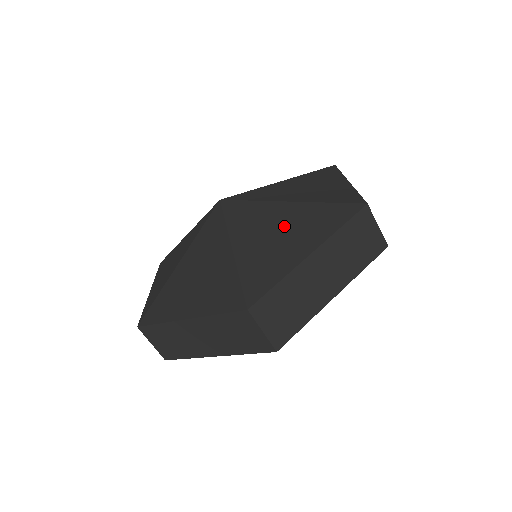
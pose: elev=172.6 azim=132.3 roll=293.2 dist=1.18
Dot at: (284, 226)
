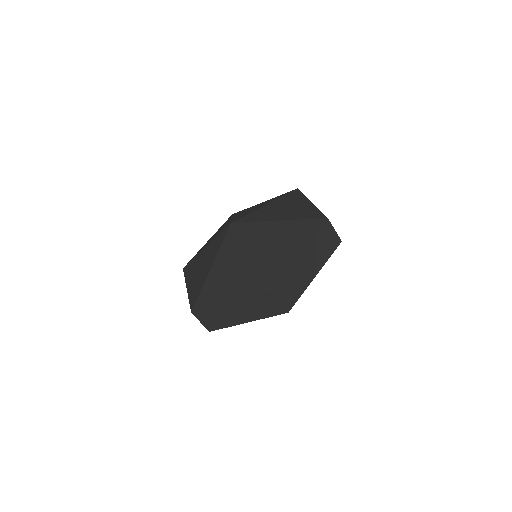
Dot at: (235, 272)
